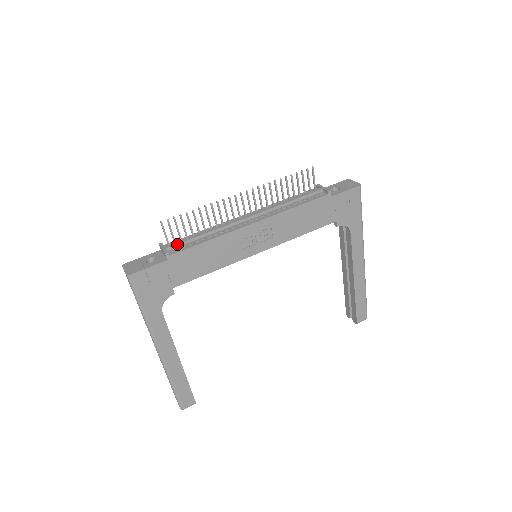
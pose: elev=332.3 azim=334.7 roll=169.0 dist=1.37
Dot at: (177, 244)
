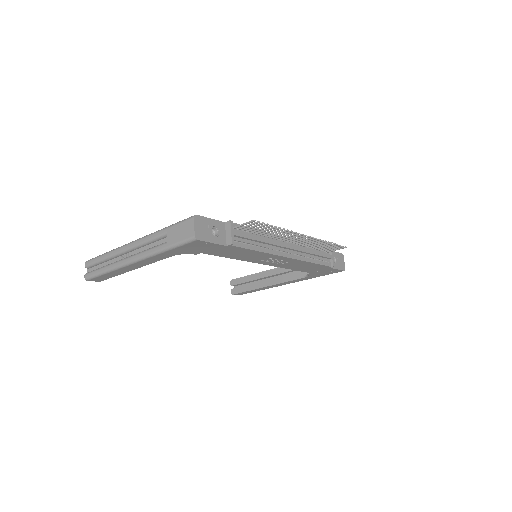
Dot at: (242, 237)
